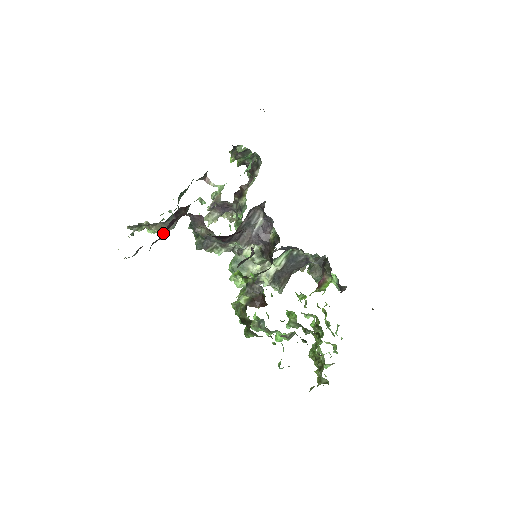
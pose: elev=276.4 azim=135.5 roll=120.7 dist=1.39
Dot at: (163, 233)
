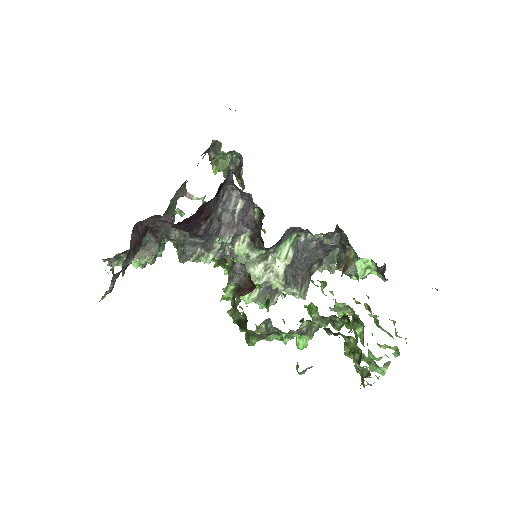
Dot at: (133, 250)
